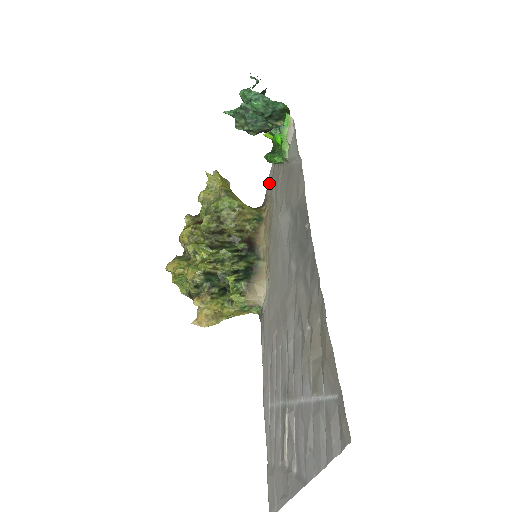
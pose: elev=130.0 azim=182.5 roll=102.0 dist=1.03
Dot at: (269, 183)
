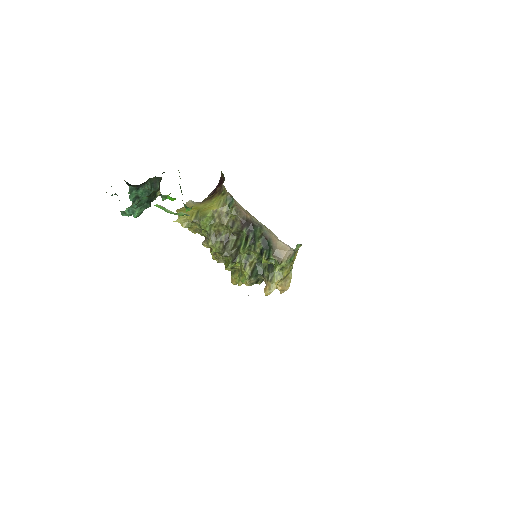
Dot at: occluded
